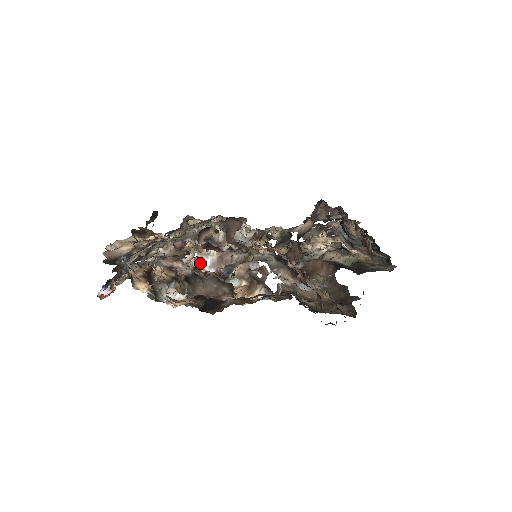
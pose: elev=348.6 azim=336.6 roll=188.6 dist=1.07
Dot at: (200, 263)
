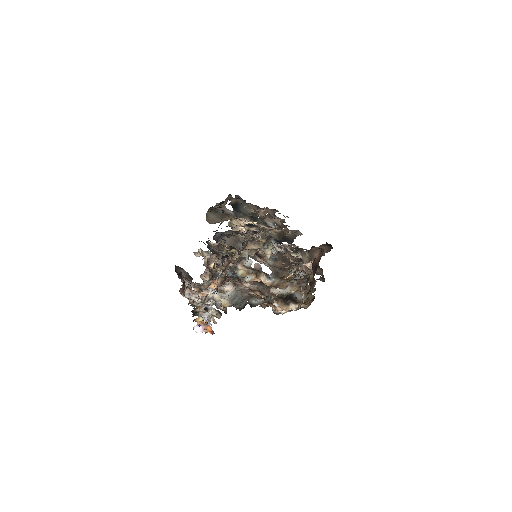
Dot at: occluded
